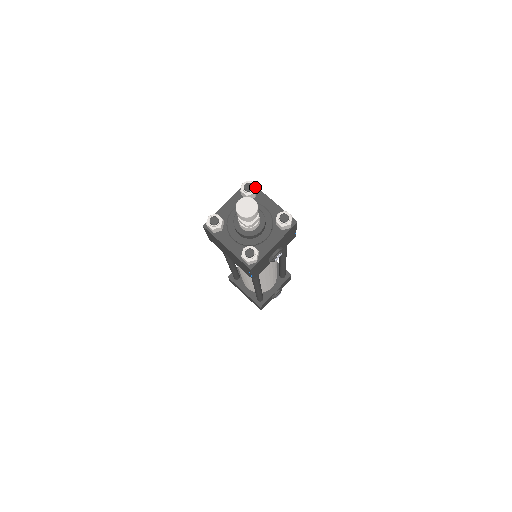
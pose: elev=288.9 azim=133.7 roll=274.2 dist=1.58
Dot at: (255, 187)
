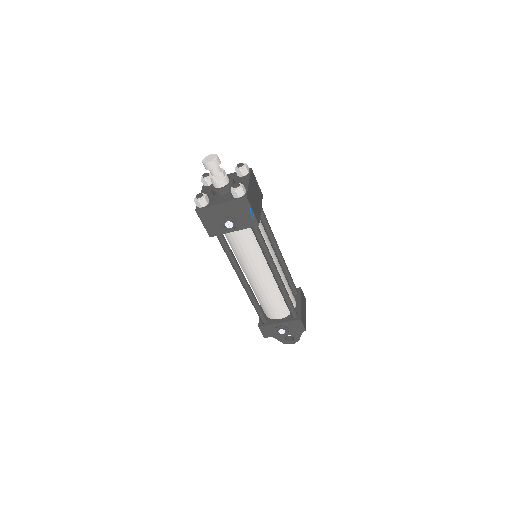
Dot at: (244, 167)
